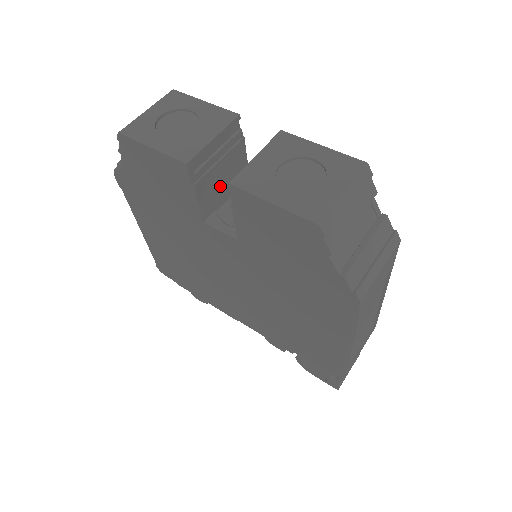
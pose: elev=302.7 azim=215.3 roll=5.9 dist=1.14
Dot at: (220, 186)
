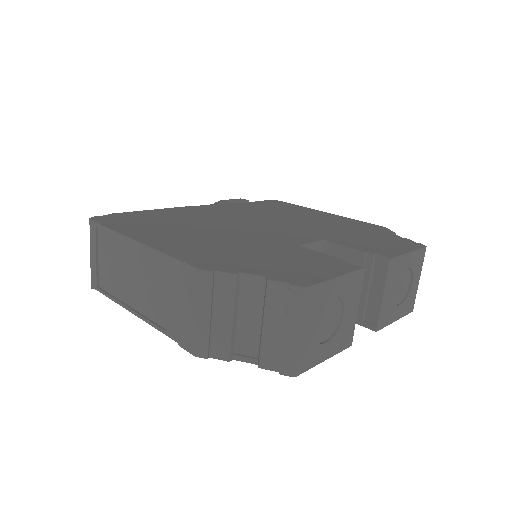
Dot at: occluded
